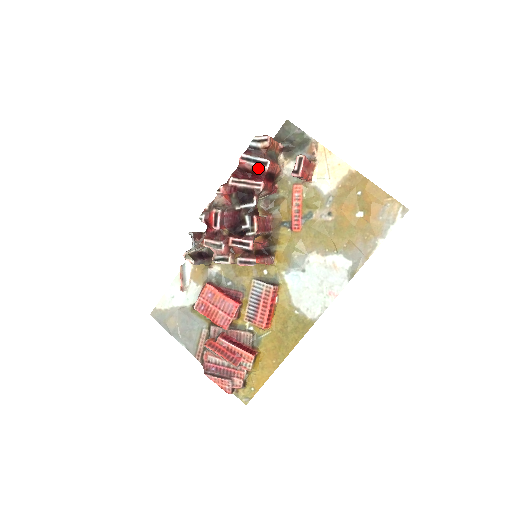
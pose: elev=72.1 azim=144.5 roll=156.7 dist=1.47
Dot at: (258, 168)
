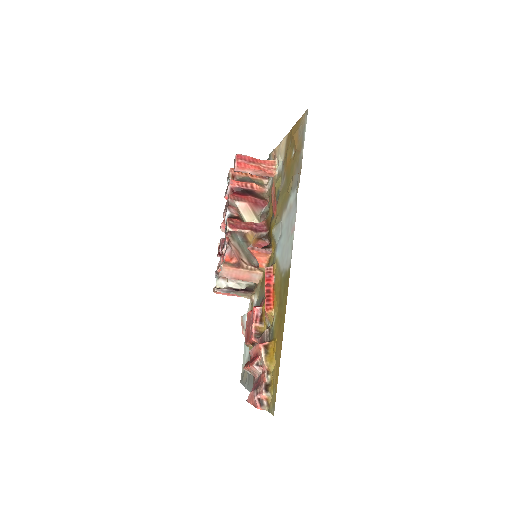
Dot at: (230, 191)
